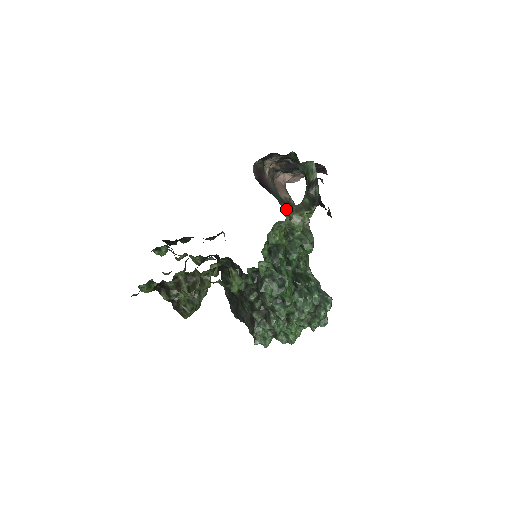
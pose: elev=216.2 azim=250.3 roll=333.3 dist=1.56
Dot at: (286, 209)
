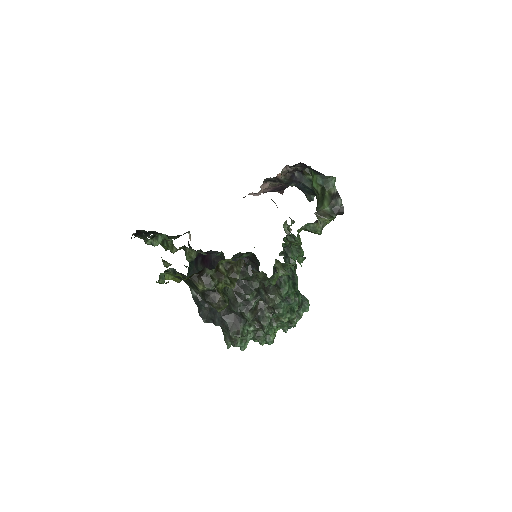
Dot at: (314, 213)
